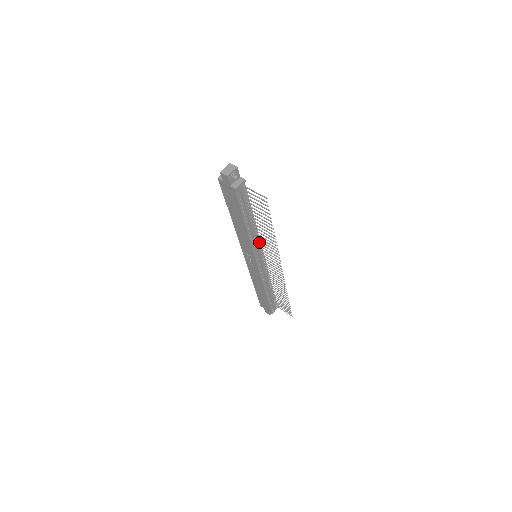
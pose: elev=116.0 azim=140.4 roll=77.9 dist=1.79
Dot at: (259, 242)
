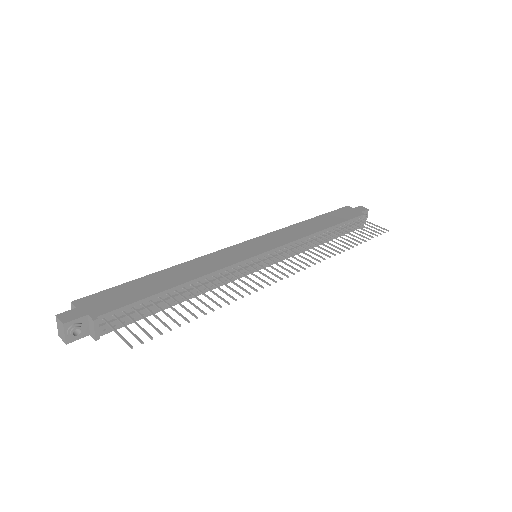
Dot at: (233, 266)
